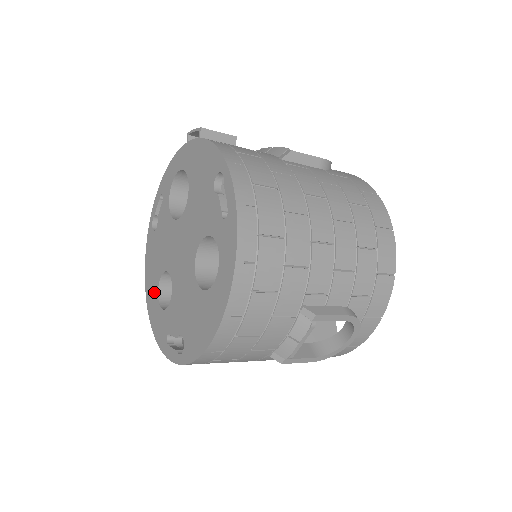
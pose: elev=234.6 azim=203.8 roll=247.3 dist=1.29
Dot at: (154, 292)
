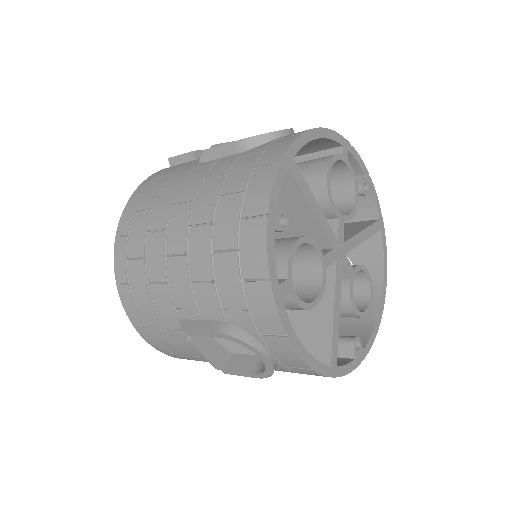
Dot at: occluded
